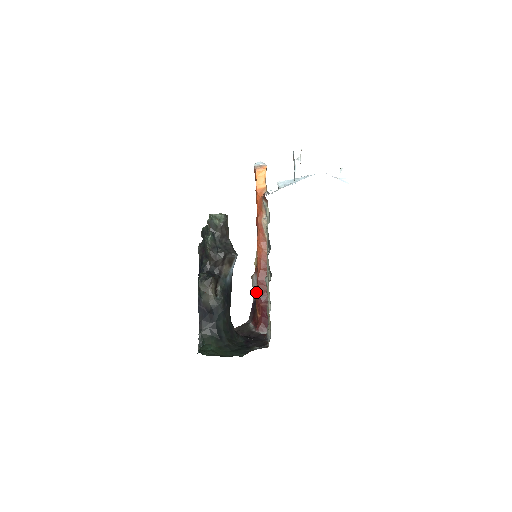
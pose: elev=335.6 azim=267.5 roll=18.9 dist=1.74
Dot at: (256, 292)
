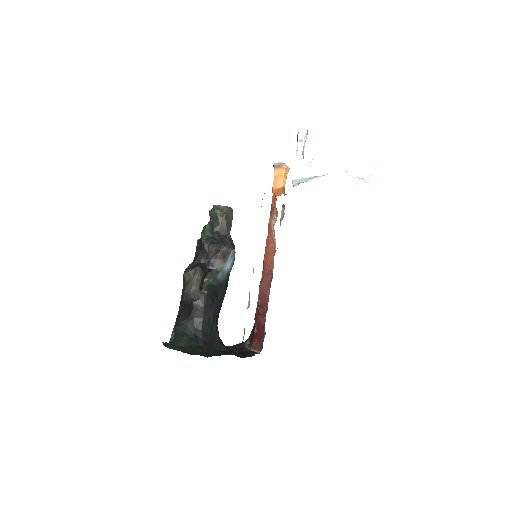
Dot at: occluded
